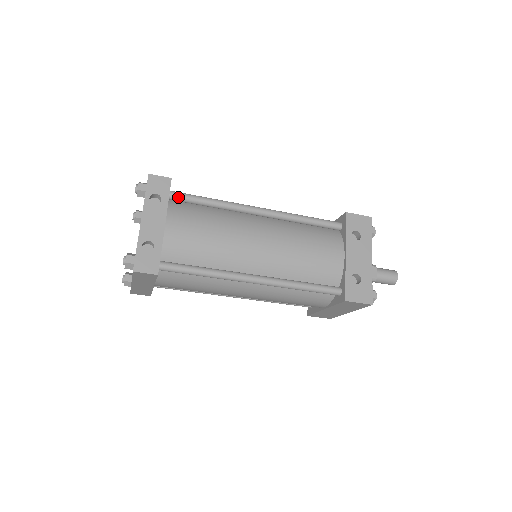
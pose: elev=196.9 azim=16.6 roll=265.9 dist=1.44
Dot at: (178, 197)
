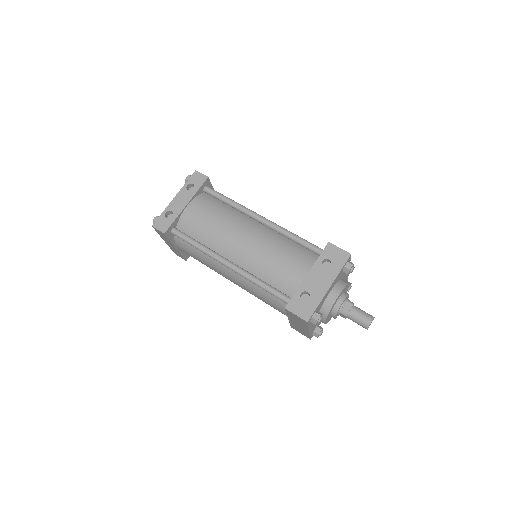
Dot at: (209, 191)
